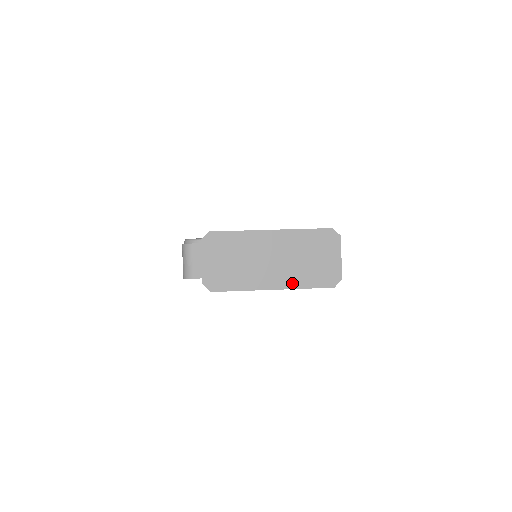
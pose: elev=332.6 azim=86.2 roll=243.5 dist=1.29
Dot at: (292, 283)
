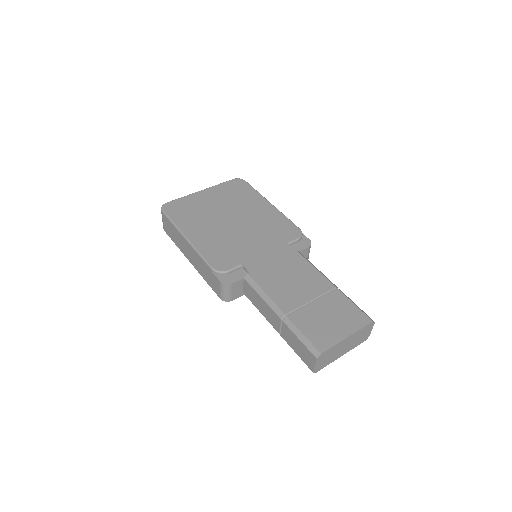
Dot at: (350, 349)
